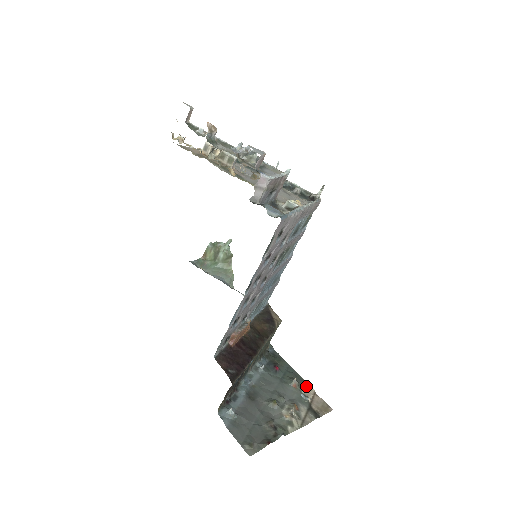
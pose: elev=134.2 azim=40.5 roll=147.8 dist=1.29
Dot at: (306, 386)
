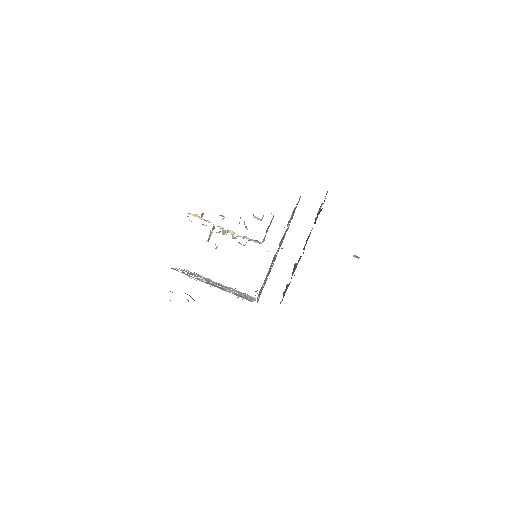
Dot at: occluded
